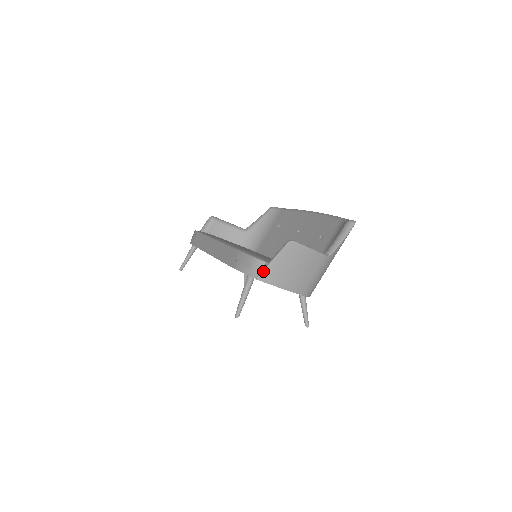
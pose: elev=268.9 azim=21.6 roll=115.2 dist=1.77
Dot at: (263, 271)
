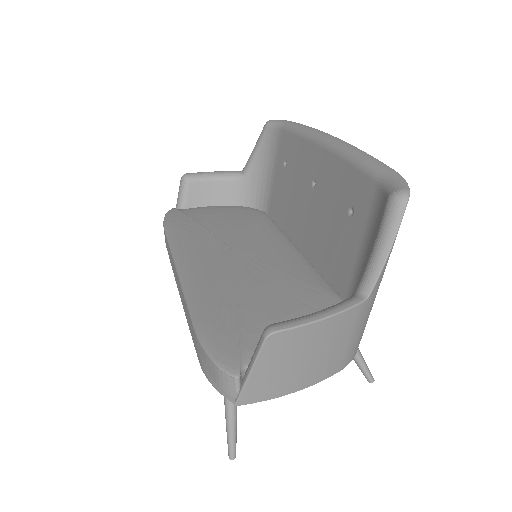
Dot at: (241, 393)
